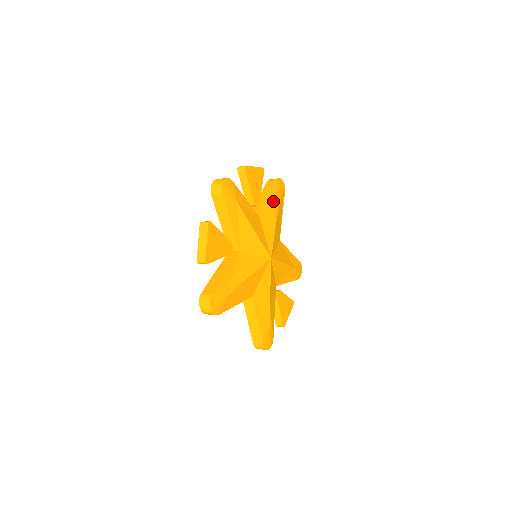
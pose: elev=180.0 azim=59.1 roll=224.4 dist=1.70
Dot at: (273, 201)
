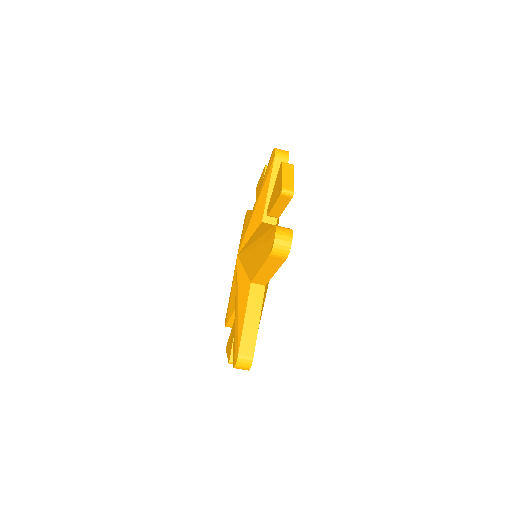
Dot at: occluded
